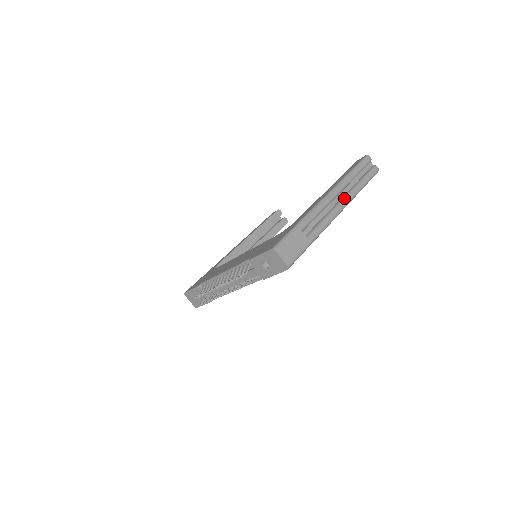
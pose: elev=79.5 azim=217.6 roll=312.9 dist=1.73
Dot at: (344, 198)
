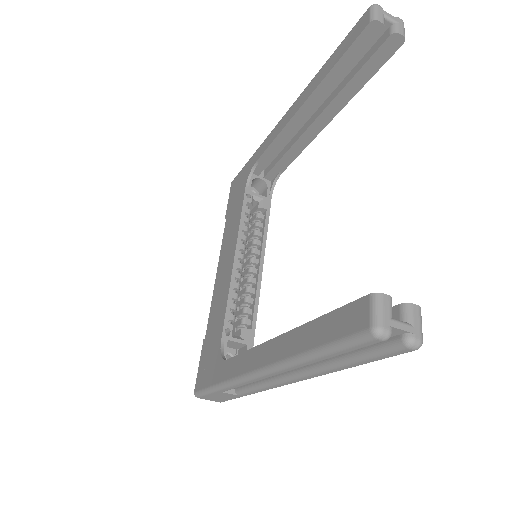
Dot at: (296, 376)
